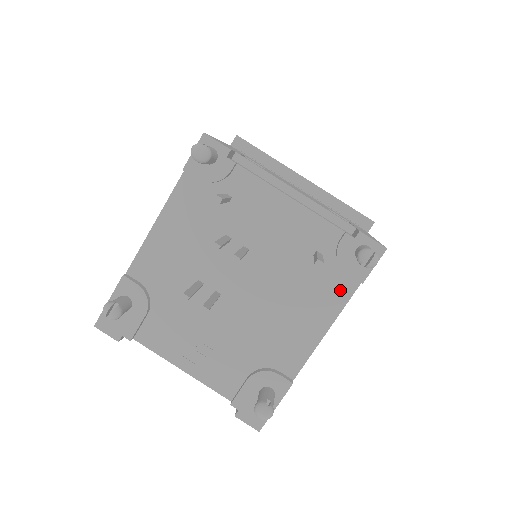
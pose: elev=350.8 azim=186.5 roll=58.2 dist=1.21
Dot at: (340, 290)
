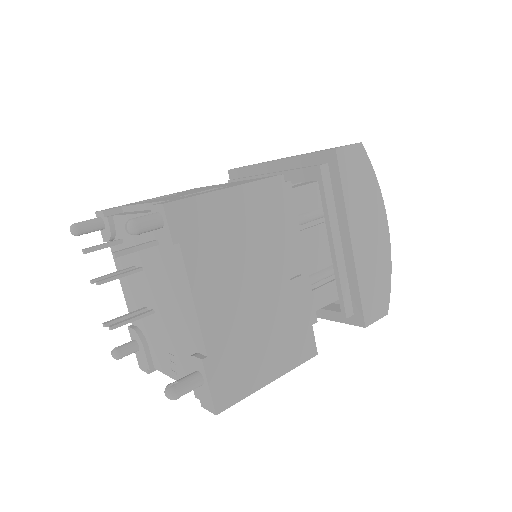
Dot at: (177, 260)
